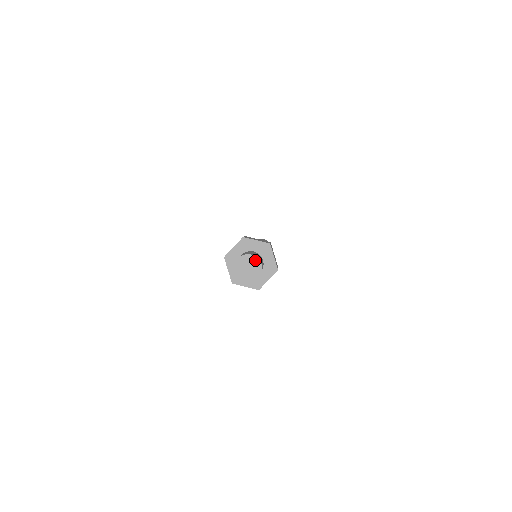
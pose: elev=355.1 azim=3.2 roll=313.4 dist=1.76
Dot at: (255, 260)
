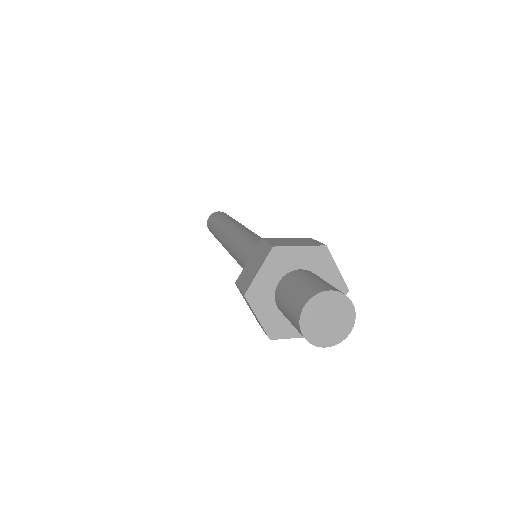
Dot at: (349, 317)
